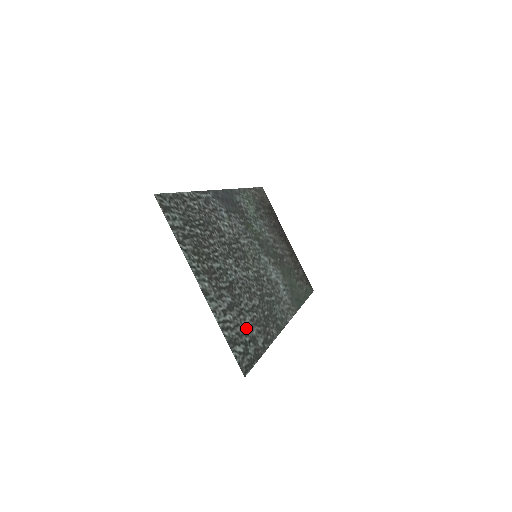
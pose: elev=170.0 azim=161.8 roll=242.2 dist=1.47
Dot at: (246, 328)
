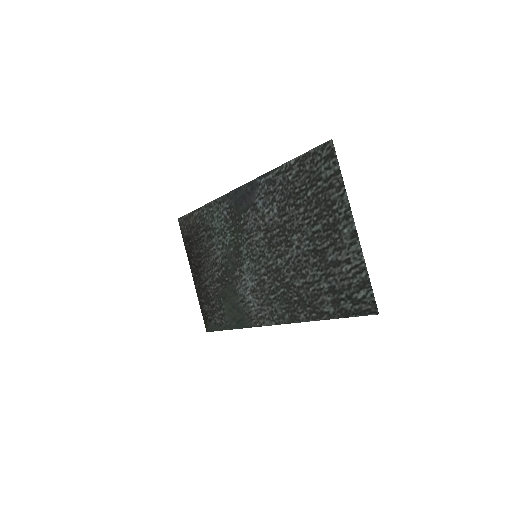
Dot at: (335, 289)
